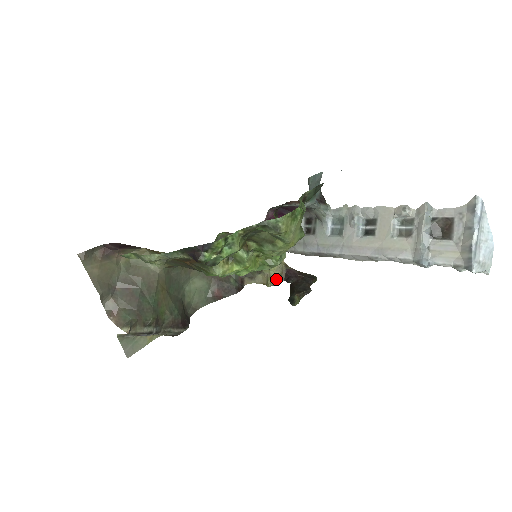
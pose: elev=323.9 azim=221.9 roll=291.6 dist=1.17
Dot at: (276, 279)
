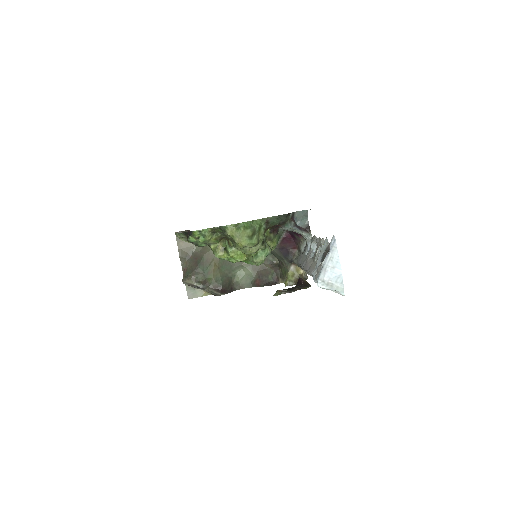
Dot at: (291, 282)
